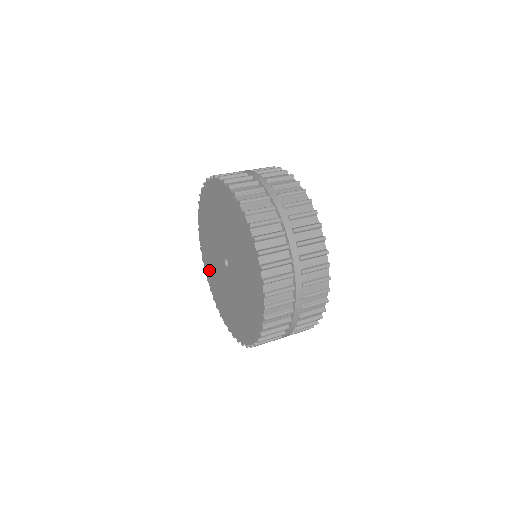
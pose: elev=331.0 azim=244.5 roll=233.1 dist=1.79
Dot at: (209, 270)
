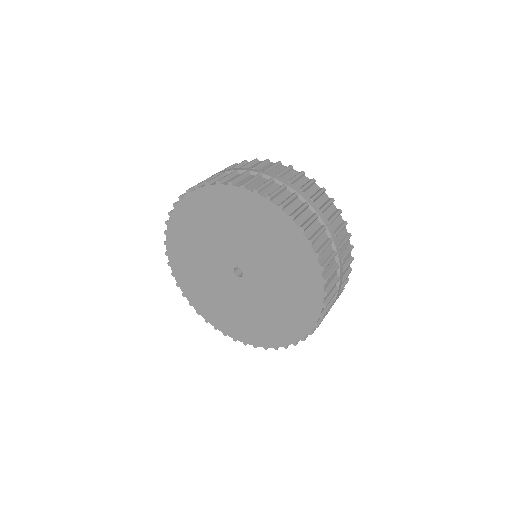
Dot at: (201, 300)
